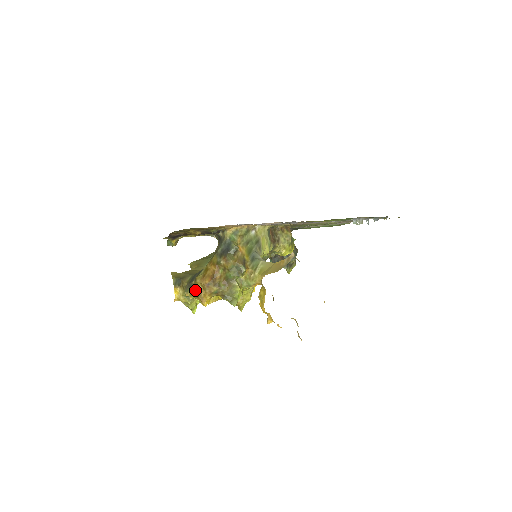
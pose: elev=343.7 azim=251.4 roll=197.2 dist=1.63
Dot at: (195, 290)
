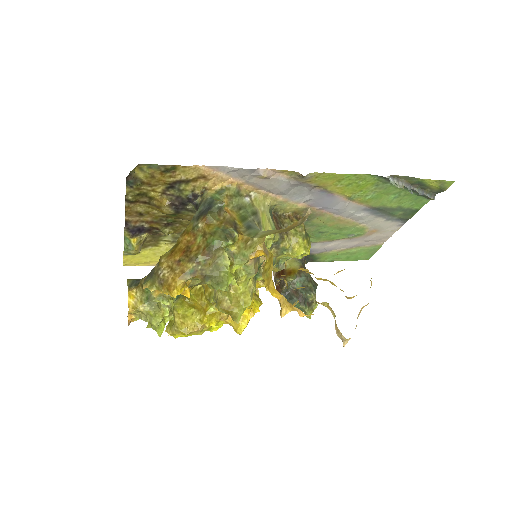
Dot at: (158, 275)
